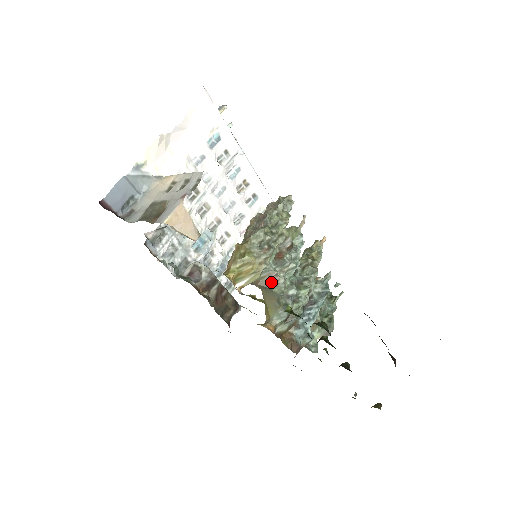
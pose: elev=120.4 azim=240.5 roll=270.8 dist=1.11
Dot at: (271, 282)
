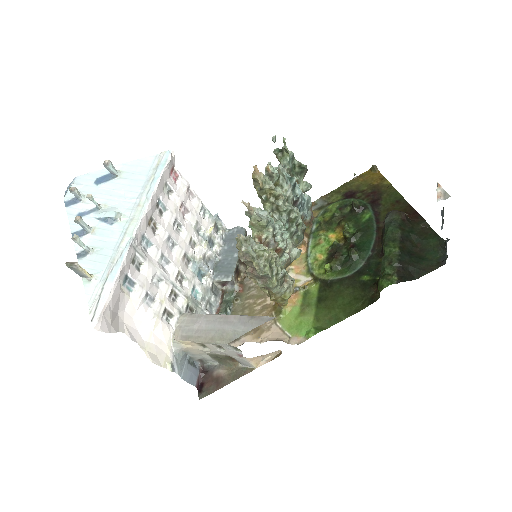
Dot at: (290, 259)
